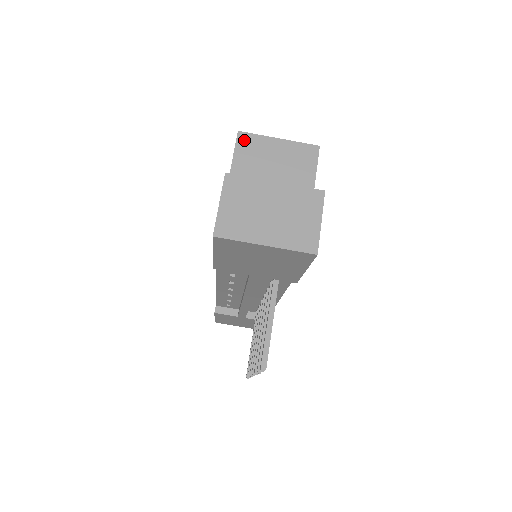
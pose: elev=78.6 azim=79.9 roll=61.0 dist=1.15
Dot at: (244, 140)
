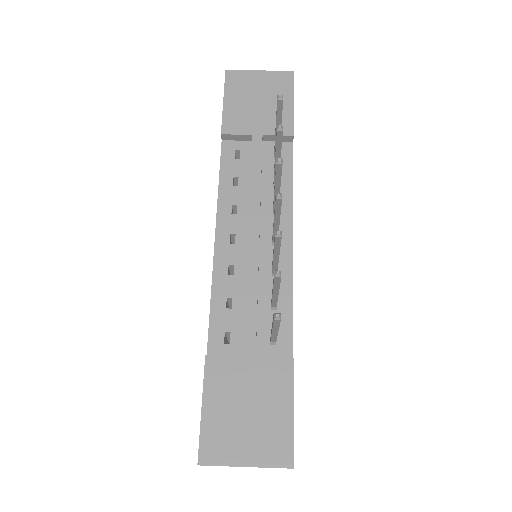
Dot at: occluded
